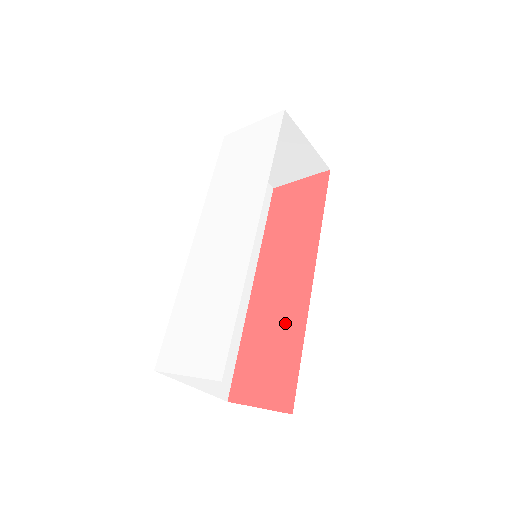
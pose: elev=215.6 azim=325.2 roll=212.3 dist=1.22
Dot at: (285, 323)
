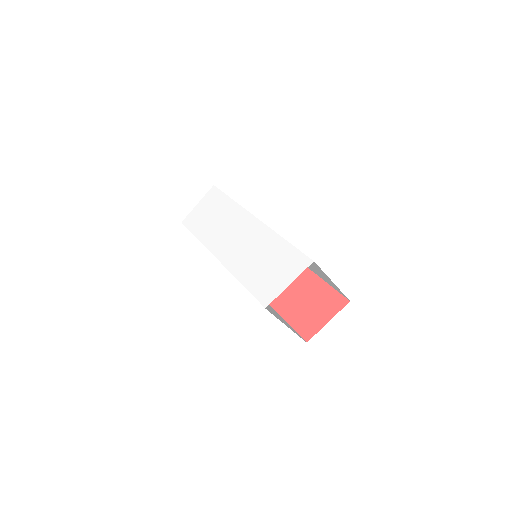
Dot at: (299, 283)
